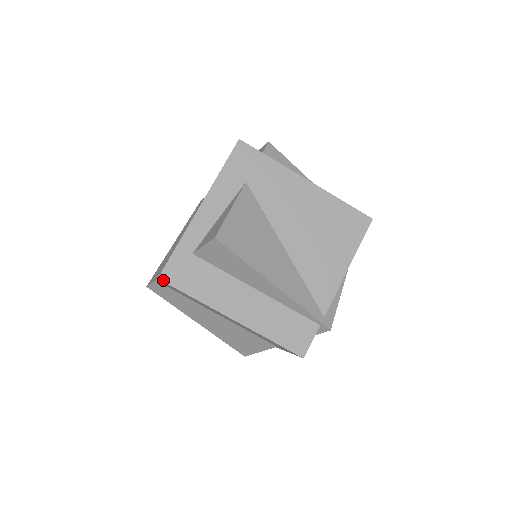
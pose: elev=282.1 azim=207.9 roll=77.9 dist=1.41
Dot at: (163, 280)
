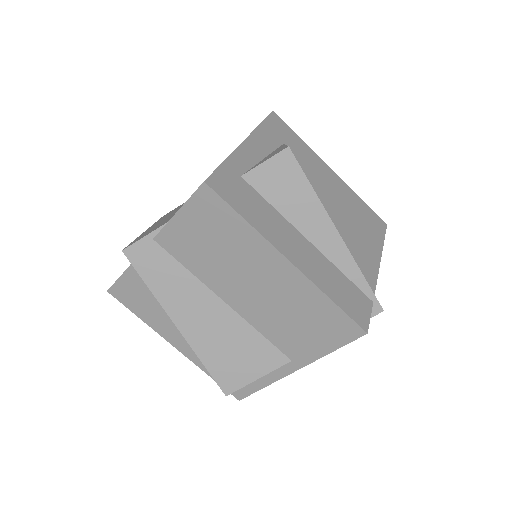
Dot at: (210, 186)
